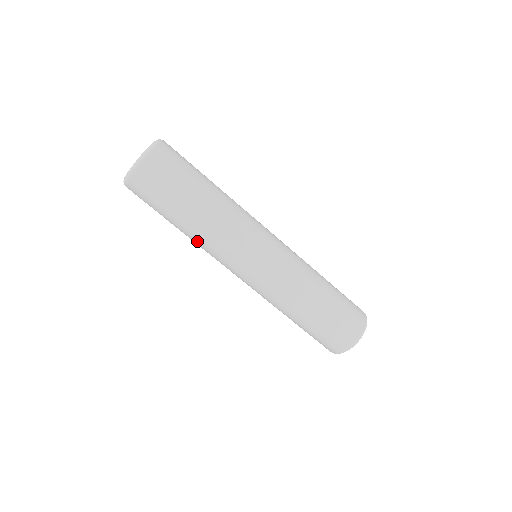
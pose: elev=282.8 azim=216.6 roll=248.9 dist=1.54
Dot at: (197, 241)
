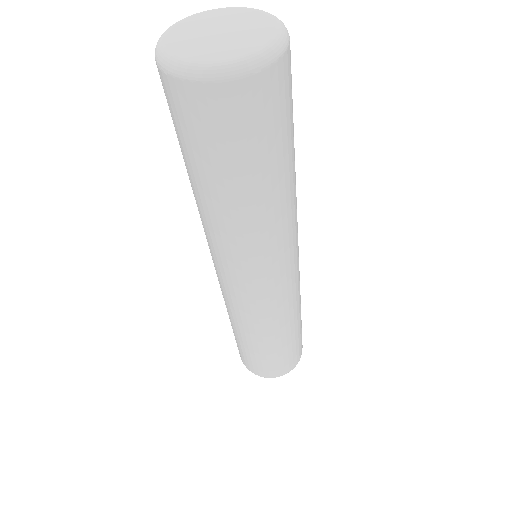
Dot at: (204, 217)
